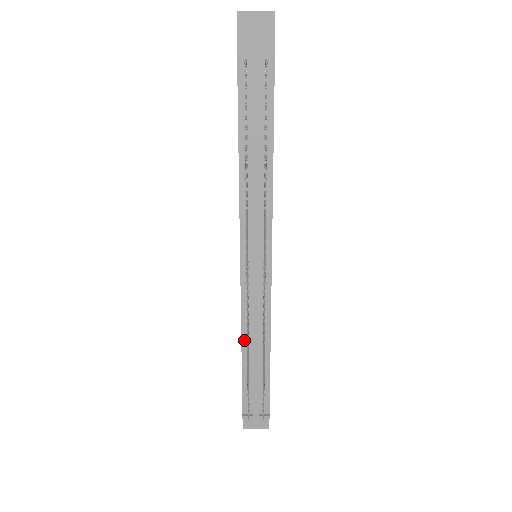
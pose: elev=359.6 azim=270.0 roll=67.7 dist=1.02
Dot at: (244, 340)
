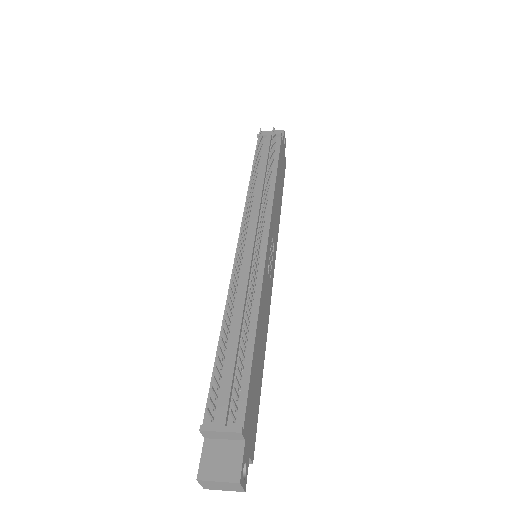
Dot at: occluded
